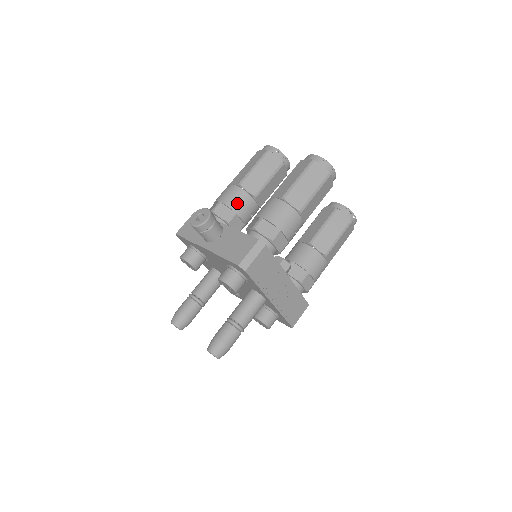
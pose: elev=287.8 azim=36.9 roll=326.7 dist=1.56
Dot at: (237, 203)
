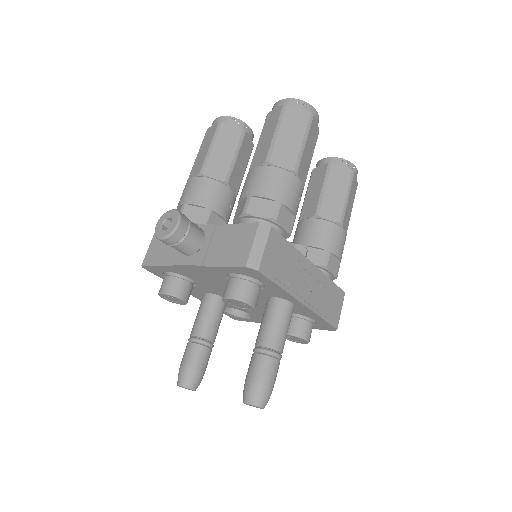
Dot at: (207, 197)
